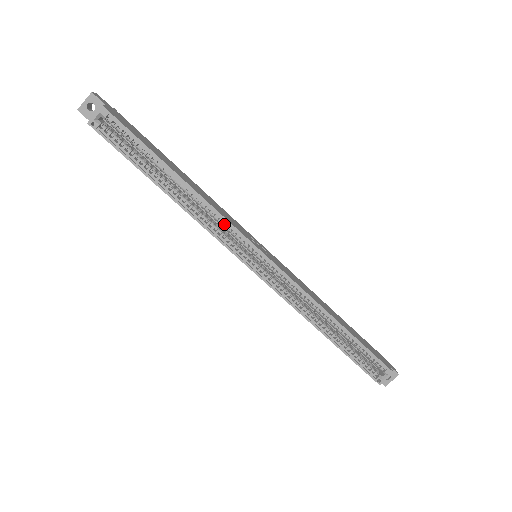
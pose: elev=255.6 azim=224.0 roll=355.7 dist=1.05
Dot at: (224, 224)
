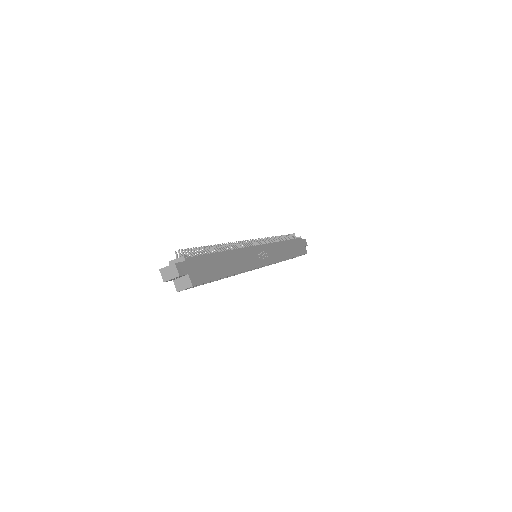
Dot at: occluded
